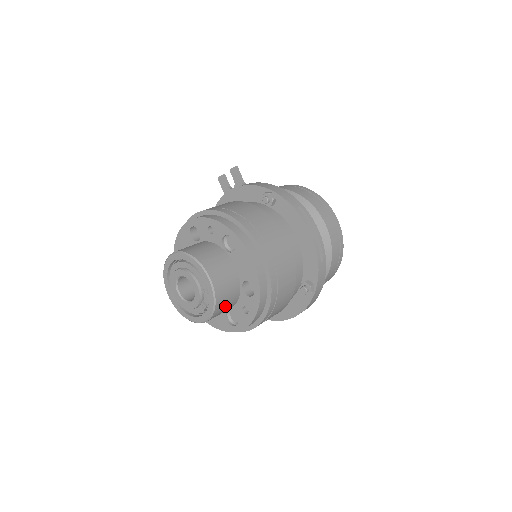
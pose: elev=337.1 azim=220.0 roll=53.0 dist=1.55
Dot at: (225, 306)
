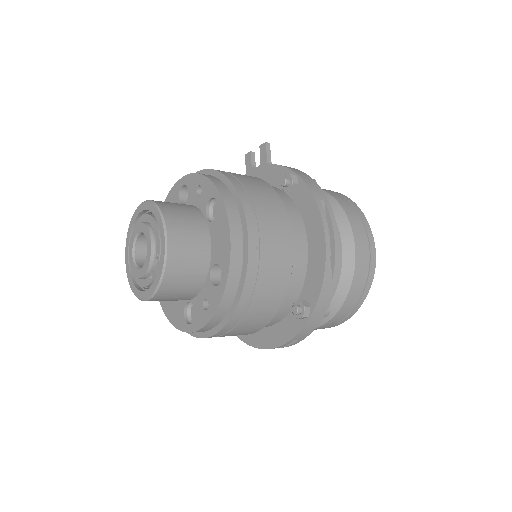
Dot at: (179, 287)
